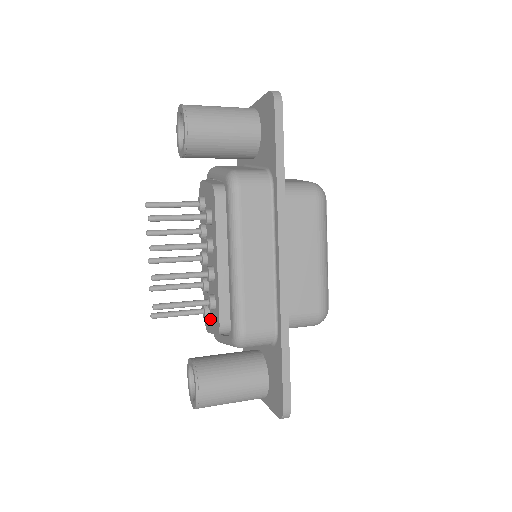
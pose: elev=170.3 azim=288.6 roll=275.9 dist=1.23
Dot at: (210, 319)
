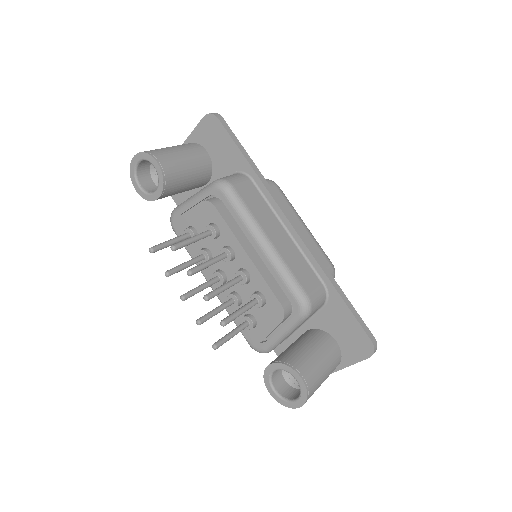
Dot at: (259, 323)
